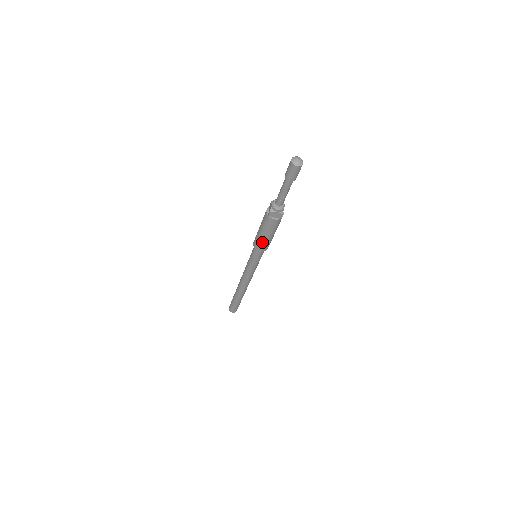
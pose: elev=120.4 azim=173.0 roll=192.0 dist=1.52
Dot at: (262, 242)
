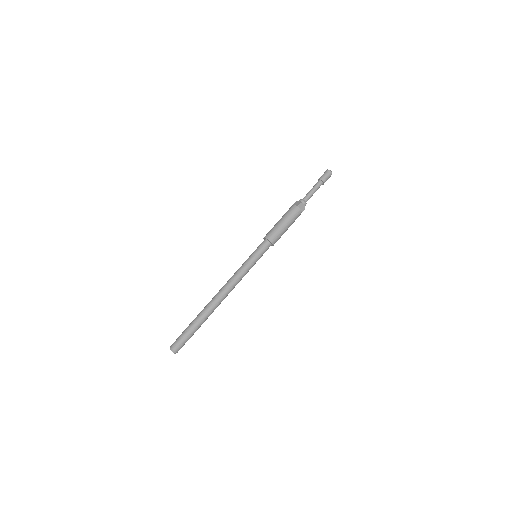
Dot at: (279, 232)
